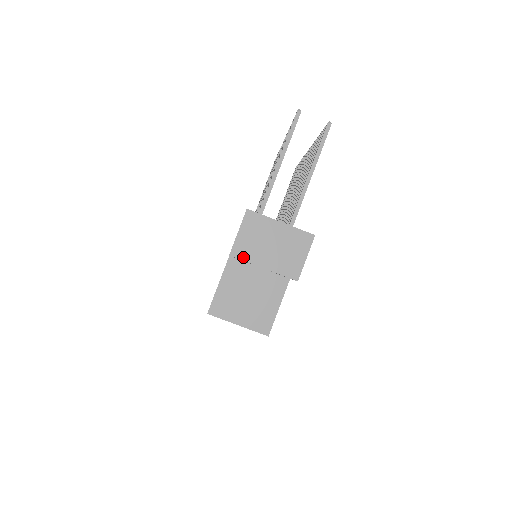
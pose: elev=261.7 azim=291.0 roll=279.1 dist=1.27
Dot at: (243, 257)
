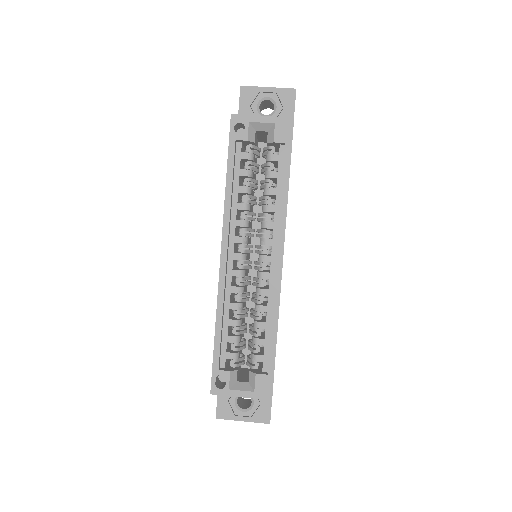
Dot at: (251, 87)
